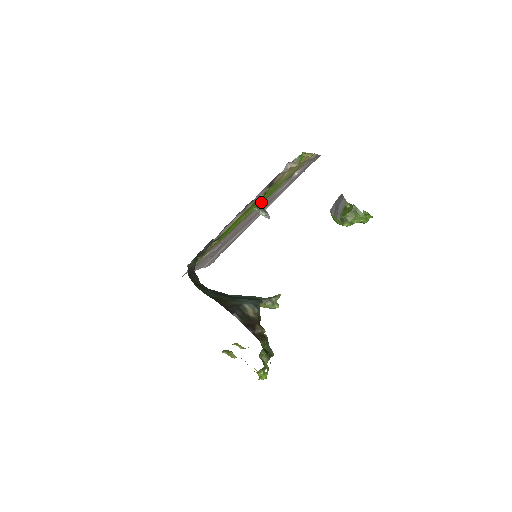
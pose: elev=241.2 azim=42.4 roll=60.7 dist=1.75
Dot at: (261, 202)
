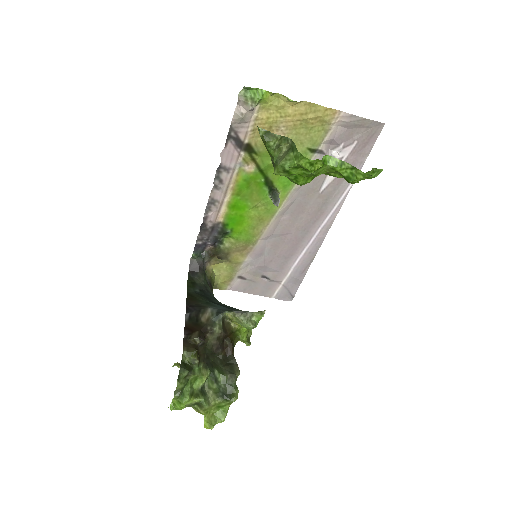
Dot at: (280, 189)
